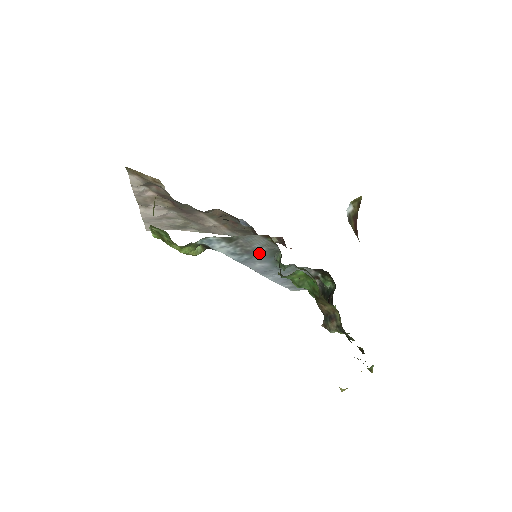
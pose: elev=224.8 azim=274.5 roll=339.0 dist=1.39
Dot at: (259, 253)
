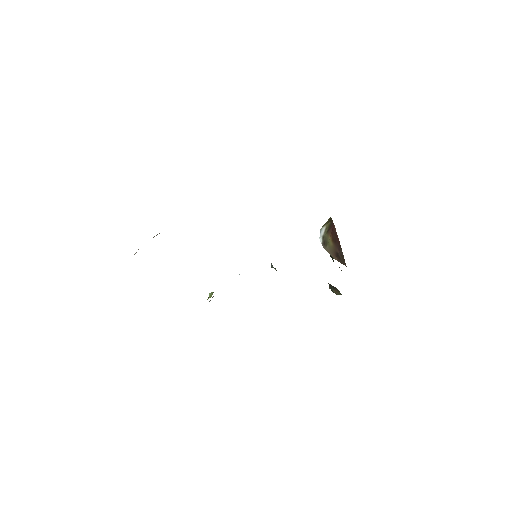
Dot at: occluded
